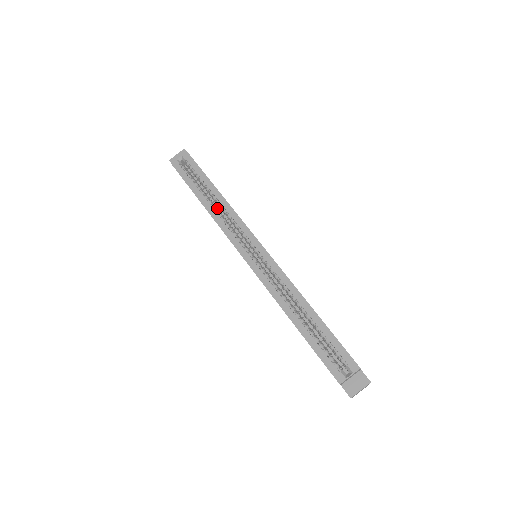
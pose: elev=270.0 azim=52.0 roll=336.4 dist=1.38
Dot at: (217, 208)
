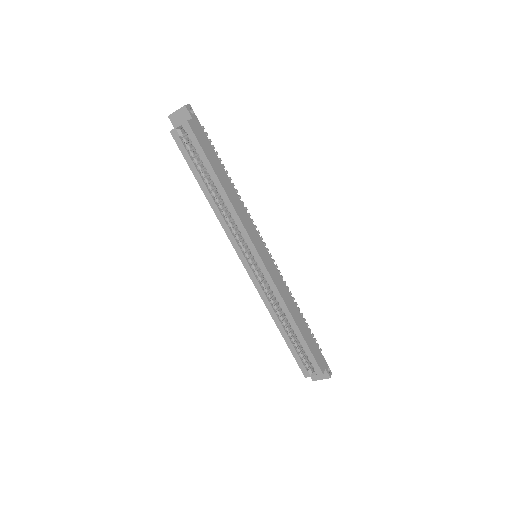
Dot at: occluded
